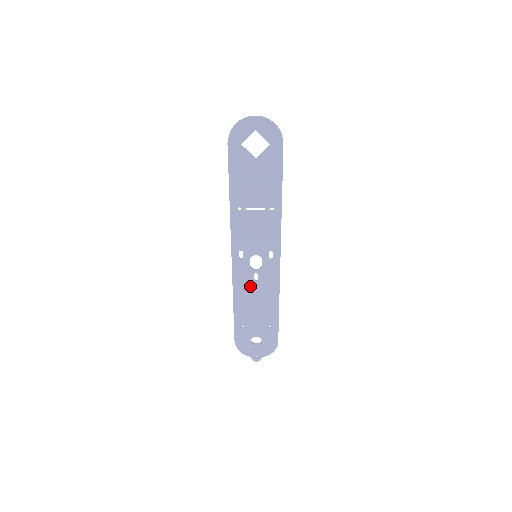
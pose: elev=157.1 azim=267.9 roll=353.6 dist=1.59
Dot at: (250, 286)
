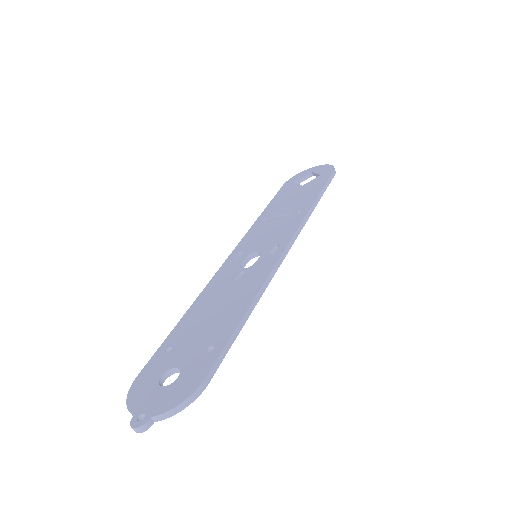
Dot at: (225, 287)
